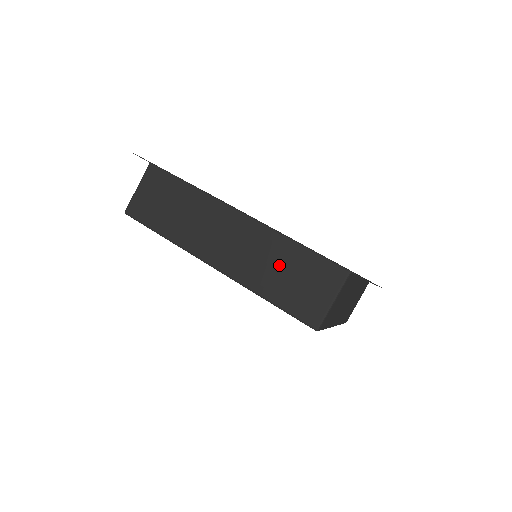
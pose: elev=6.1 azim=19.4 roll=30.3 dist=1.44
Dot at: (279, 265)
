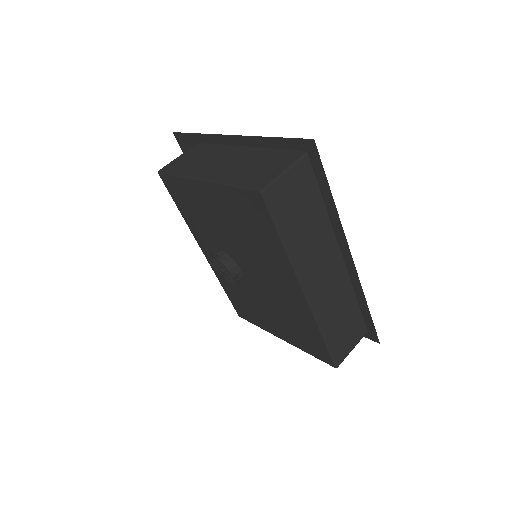
Dot at: (342, 312)
